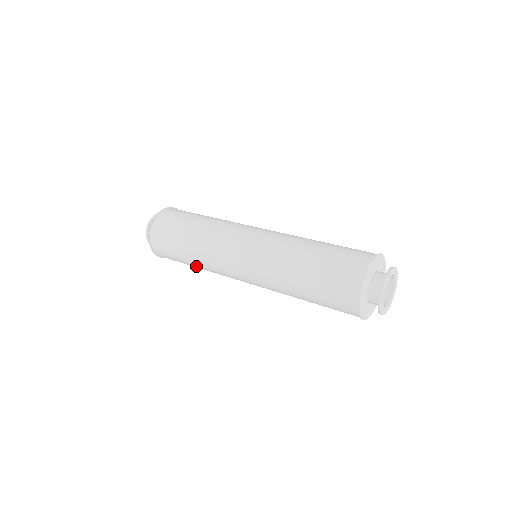
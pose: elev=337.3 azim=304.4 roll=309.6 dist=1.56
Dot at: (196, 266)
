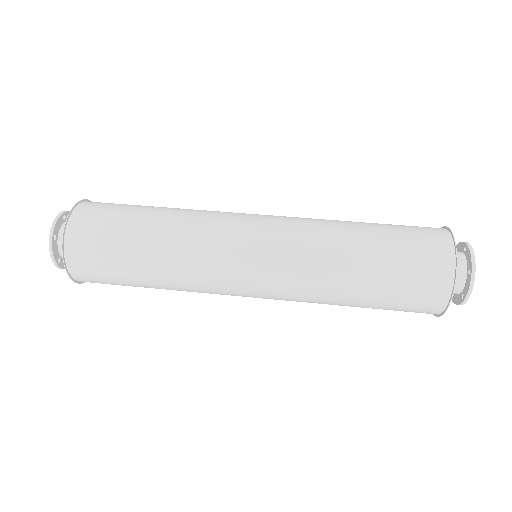
Dot at: (155, 280)
